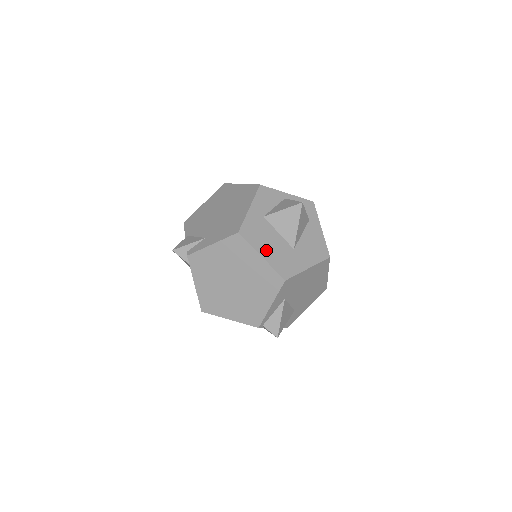
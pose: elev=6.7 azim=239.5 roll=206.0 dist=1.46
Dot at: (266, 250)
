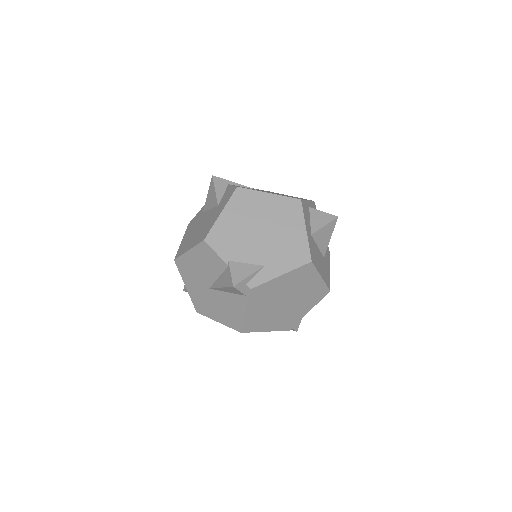
Dot at: (320, 269)
